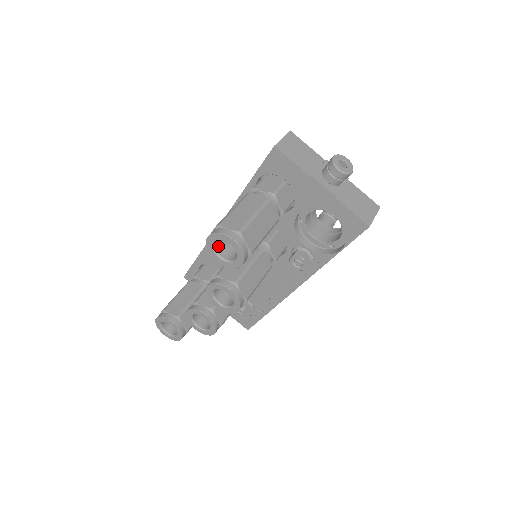
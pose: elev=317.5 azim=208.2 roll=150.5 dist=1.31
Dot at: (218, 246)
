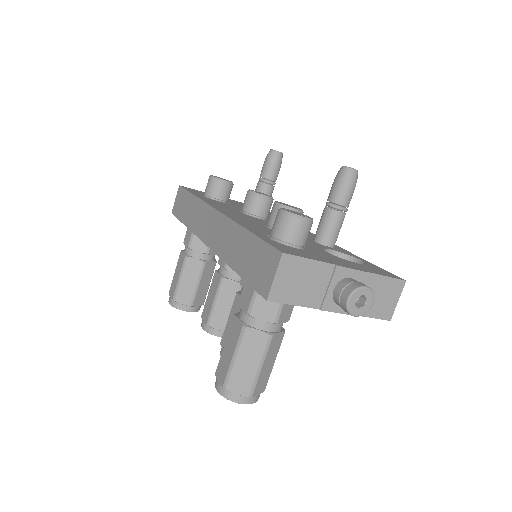
Dot at: occluded
